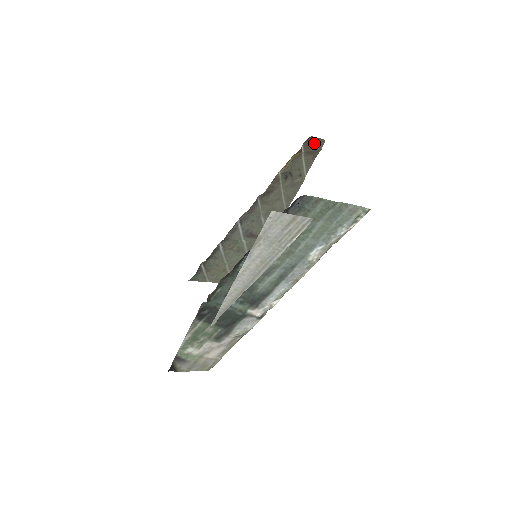
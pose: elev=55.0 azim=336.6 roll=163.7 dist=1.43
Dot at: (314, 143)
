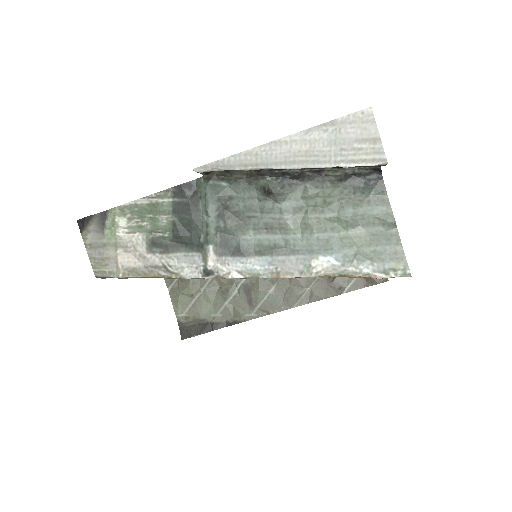
Dot at: occluded
